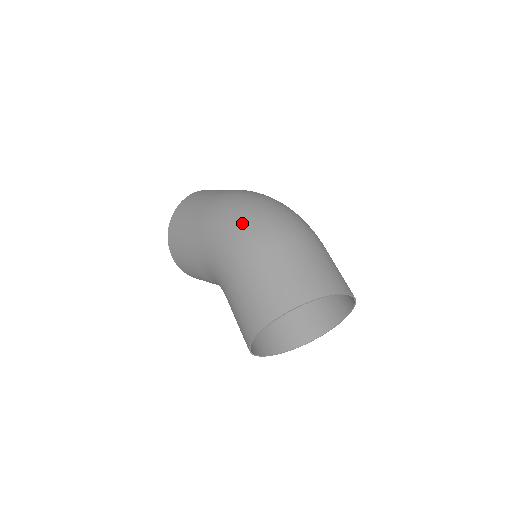
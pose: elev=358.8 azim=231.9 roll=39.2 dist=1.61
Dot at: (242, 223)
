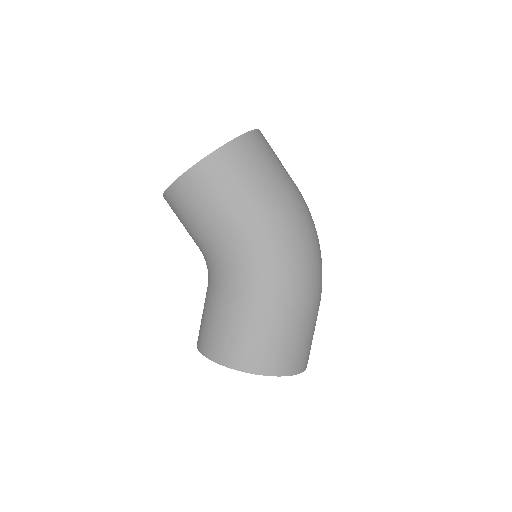
Dot at: (308, 264)
